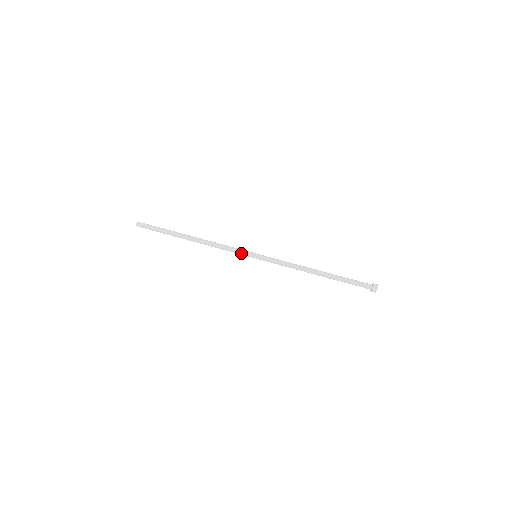
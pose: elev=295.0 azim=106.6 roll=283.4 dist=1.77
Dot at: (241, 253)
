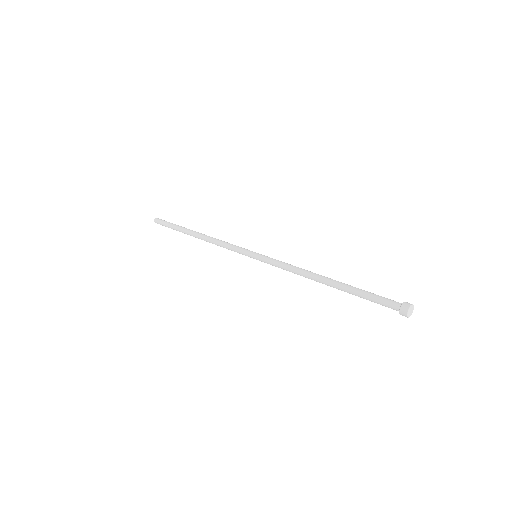
Dot at: (242, 248)
